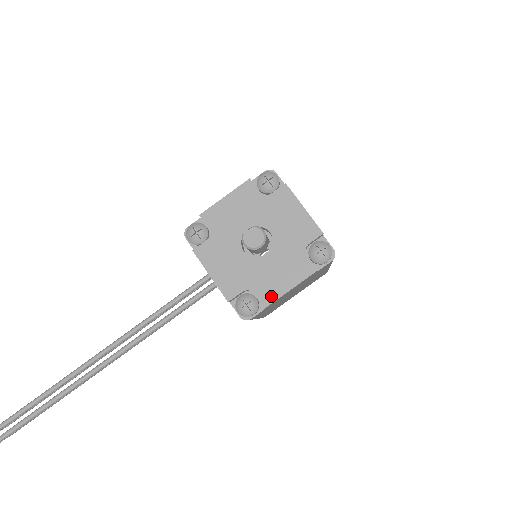
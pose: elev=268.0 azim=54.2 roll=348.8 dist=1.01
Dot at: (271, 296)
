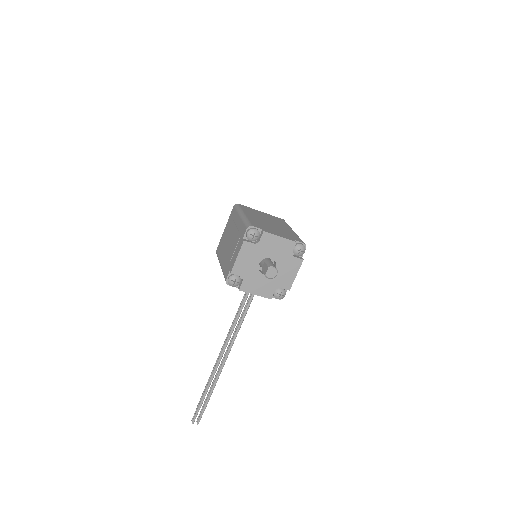
Dot at: (289, 284)
